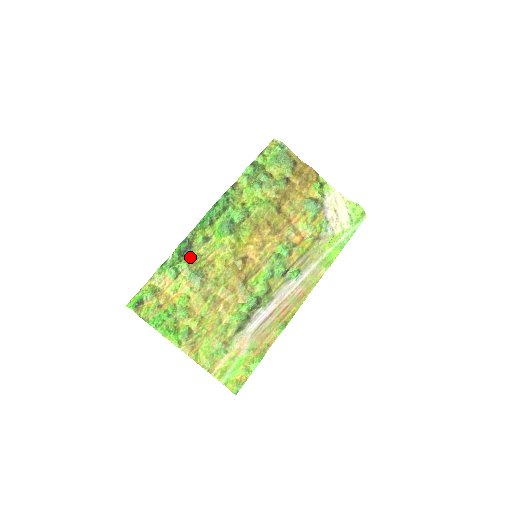
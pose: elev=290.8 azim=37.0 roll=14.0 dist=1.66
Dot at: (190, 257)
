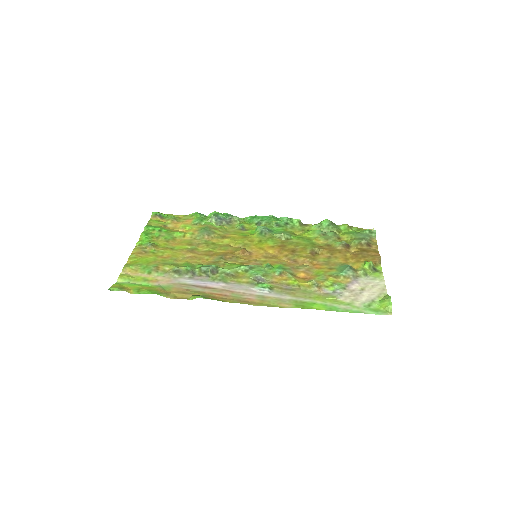
Dot at: (219, 226)
